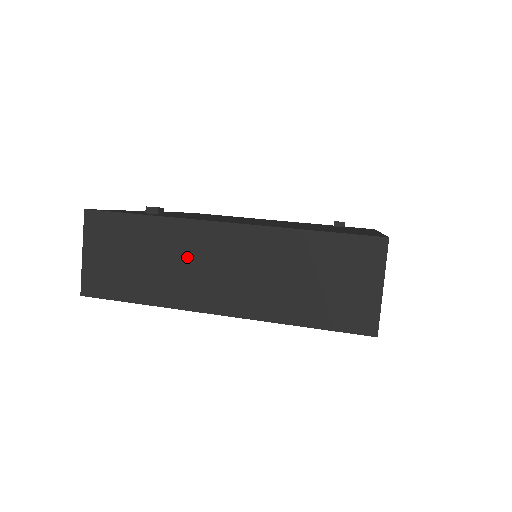
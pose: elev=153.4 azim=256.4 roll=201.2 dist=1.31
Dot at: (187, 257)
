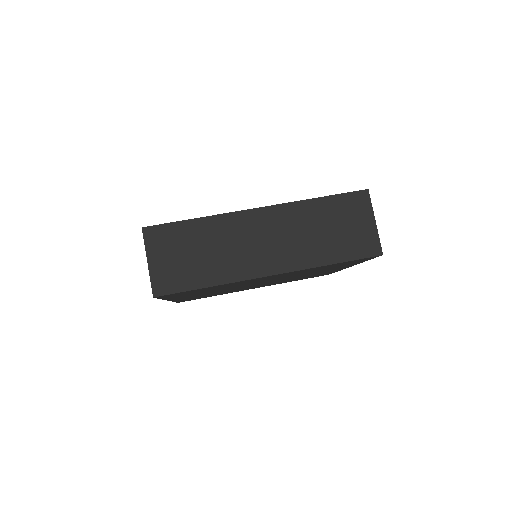
Dot at: (236, 240)
